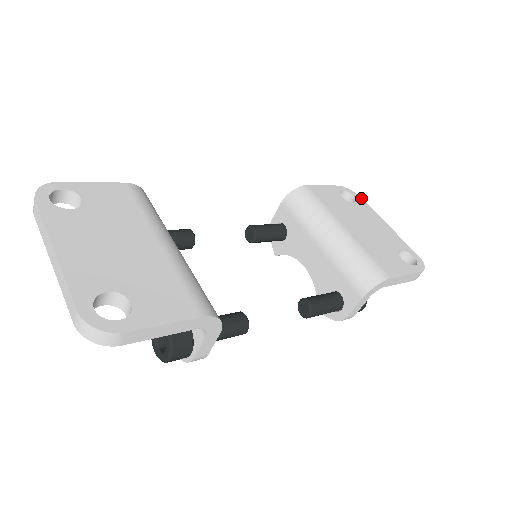
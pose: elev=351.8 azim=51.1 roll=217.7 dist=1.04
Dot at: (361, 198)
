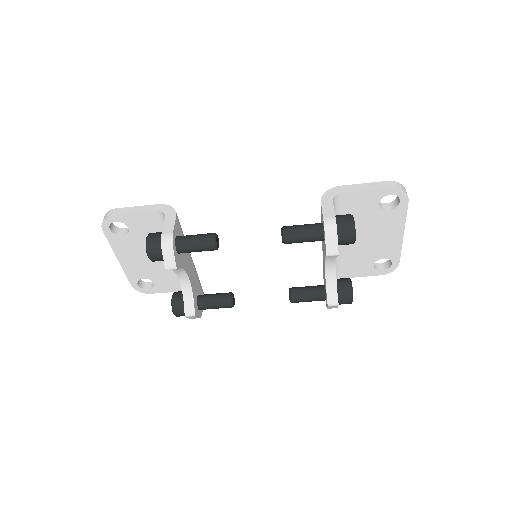
Dot at: occluded
